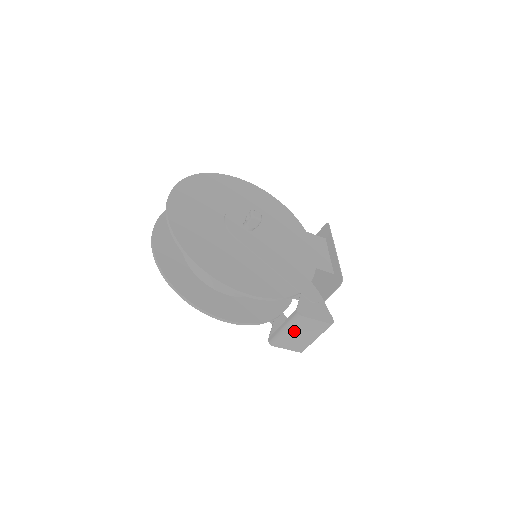
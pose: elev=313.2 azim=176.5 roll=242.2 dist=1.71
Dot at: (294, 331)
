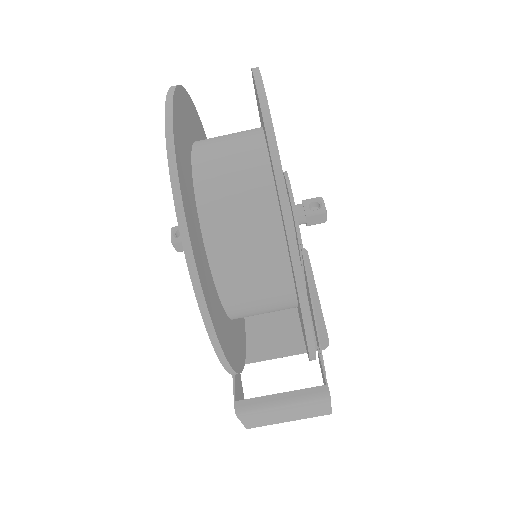
Dot at: (290, 409)
